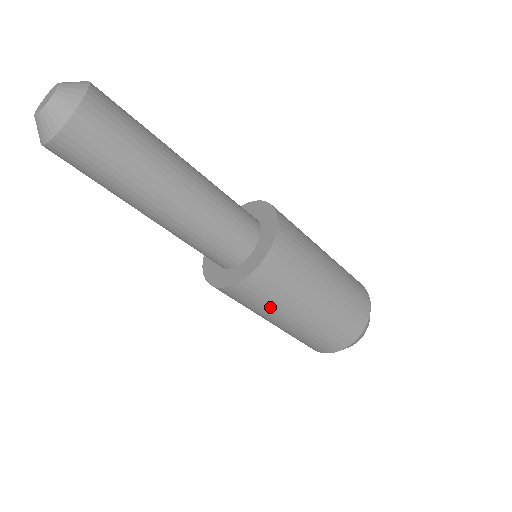
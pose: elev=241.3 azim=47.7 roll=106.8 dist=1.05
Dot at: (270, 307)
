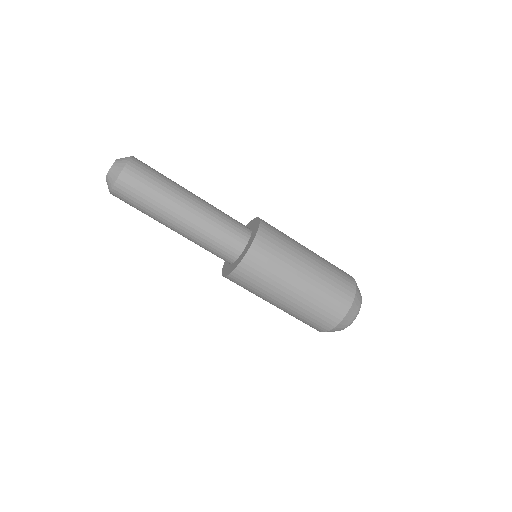
Dot at: (255, 293)
